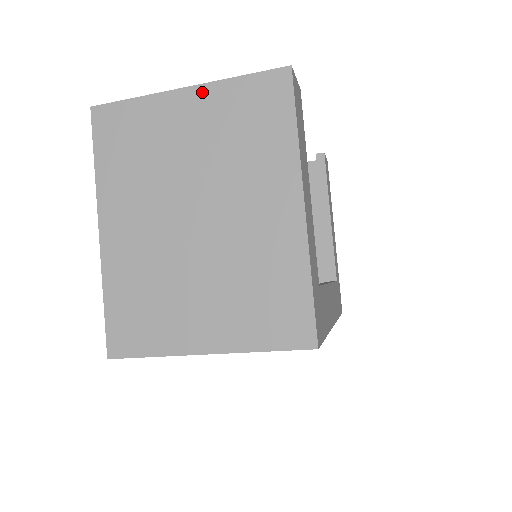
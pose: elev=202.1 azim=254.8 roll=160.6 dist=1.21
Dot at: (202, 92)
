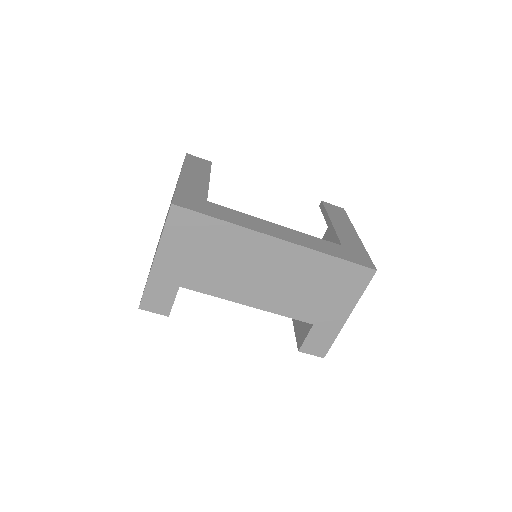
Dot at: occluded
